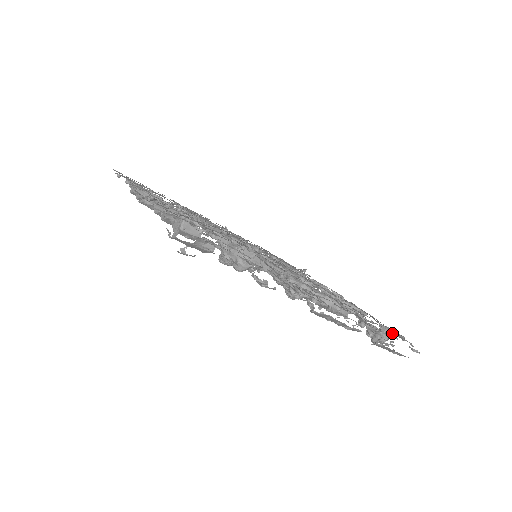
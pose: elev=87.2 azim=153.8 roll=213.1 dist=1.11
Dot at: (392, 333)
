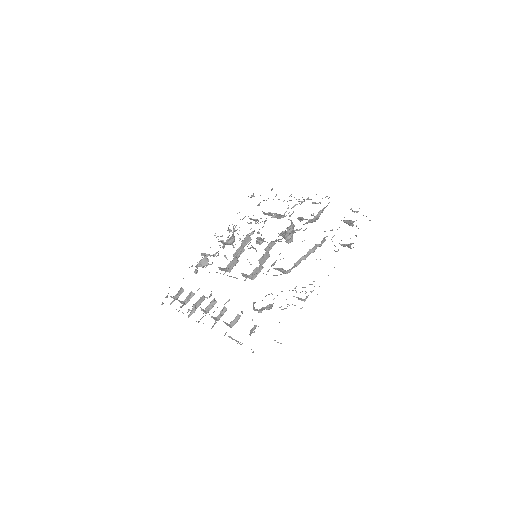
Dot at: (351, 221)
